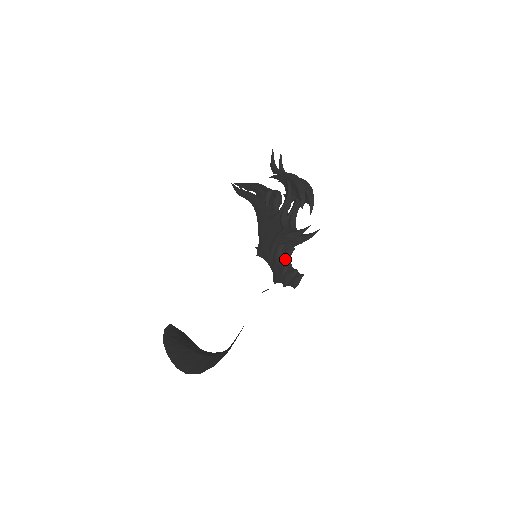
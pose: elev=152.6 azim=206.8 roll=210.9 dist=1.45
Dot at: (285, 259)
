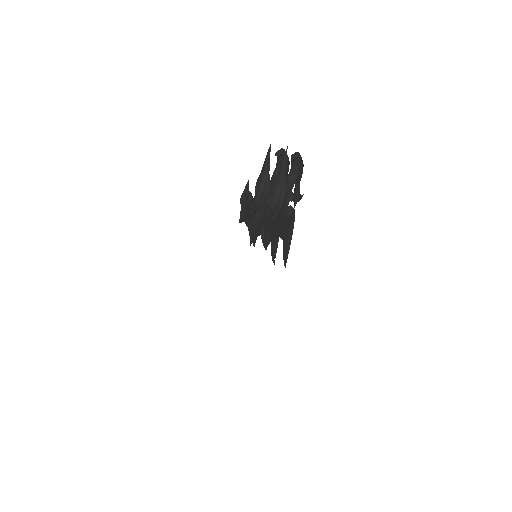
Dot at: occluded
